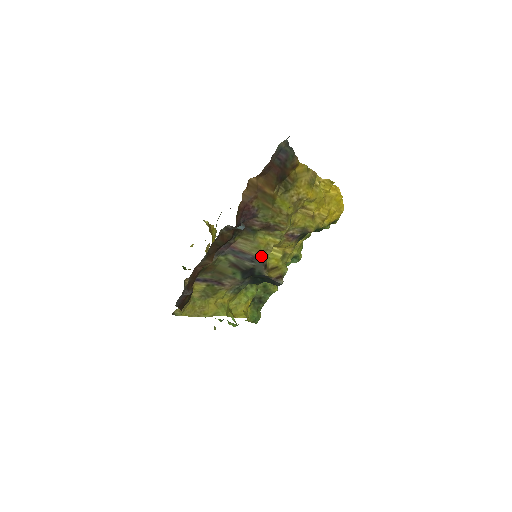
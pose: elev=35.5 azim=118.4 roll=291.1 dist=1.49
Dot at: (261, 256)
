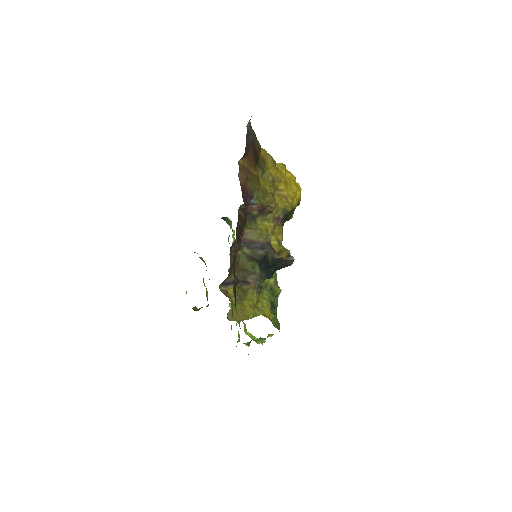
Dot at: (267, 242)
